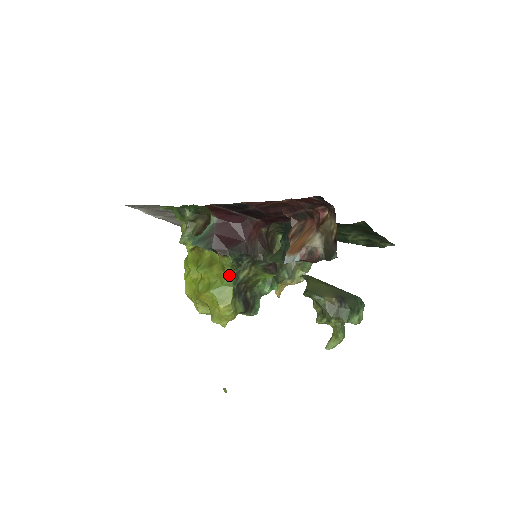
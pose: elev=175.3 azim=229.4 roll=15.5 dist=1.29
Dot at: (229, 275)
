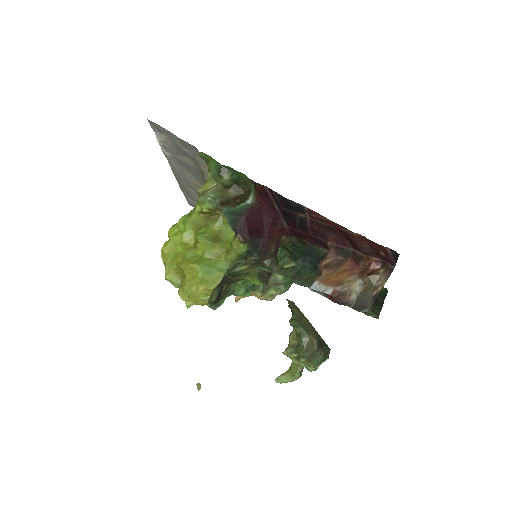
Dot at: (229, 261)
